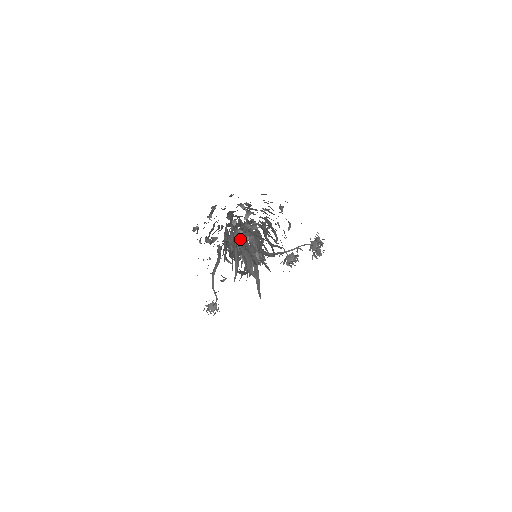
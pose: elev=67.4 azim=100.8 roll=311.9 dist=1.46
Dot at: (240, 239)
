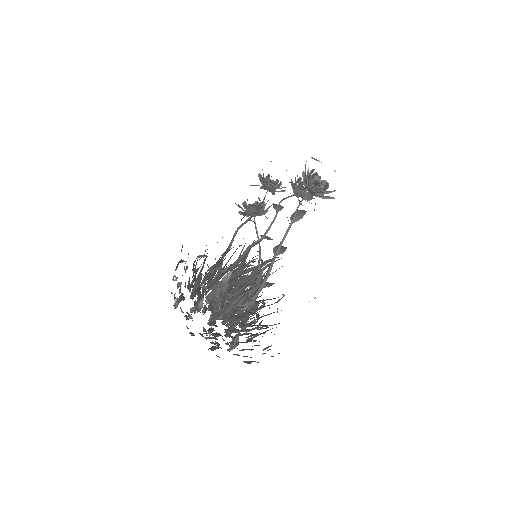
Dot at: (222, 303)
